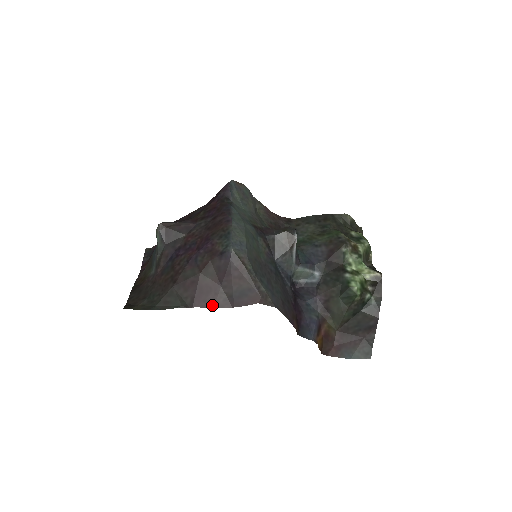
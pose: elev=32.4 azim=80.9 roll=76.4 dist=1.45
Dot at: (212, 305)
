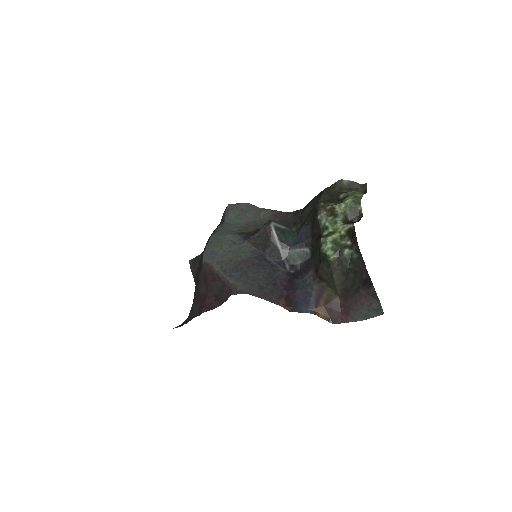
Dot at: (210, 308)
